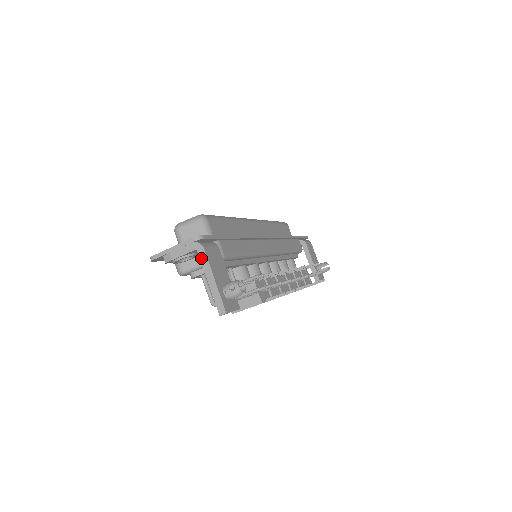
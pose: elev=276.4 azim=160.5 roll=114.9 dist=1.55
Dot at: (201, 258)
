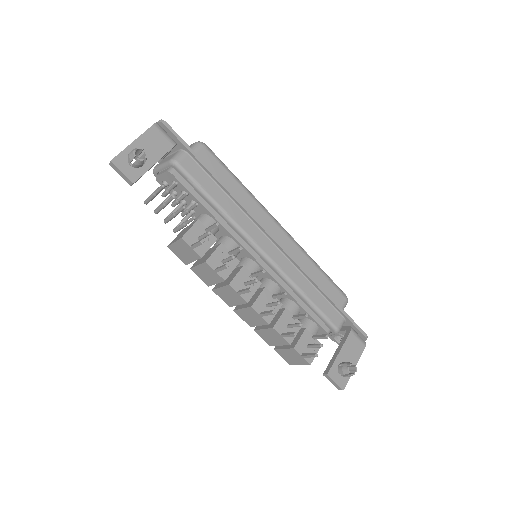
Dot at: (147, 131)
